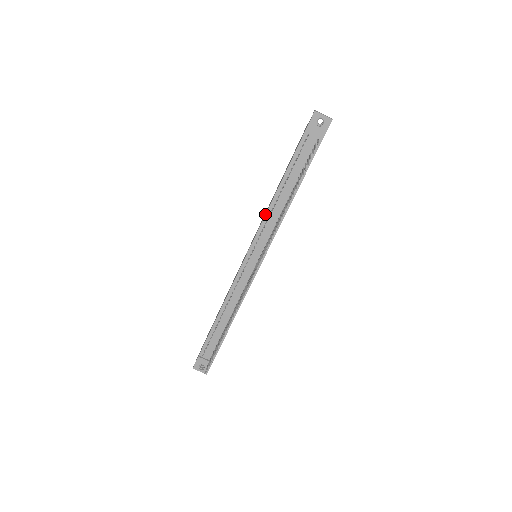
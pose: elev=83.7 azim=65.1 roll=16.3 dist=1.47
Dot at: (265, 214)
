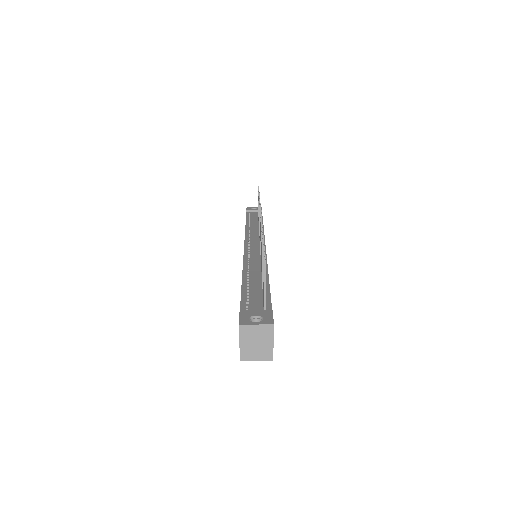
Dot at: occluded
